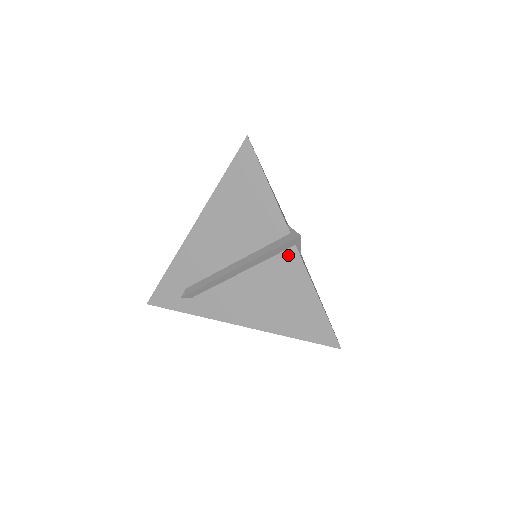
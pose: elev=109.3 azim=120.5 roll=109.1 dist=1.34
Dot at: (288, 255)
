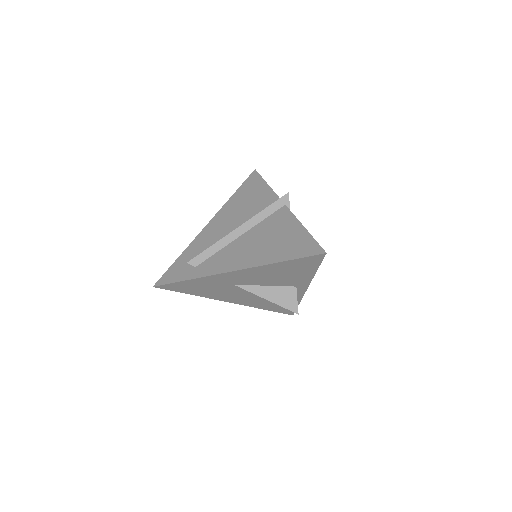
Dot at: (280, 212)
